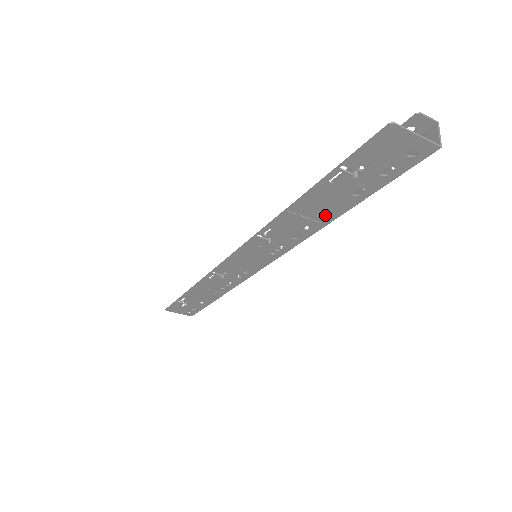
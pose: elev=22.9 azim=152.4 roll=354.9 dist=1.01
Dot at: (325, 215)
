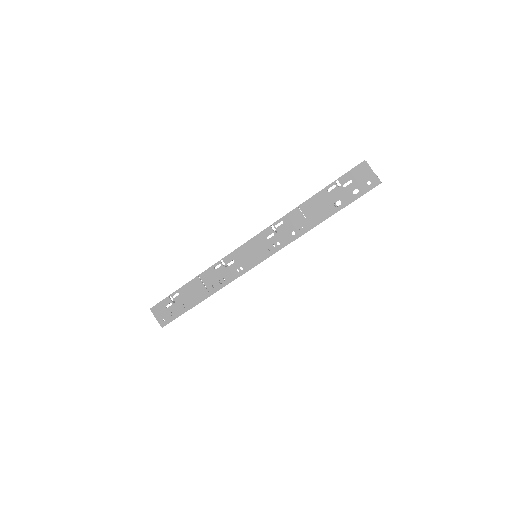
Dot at: (315, 219)
